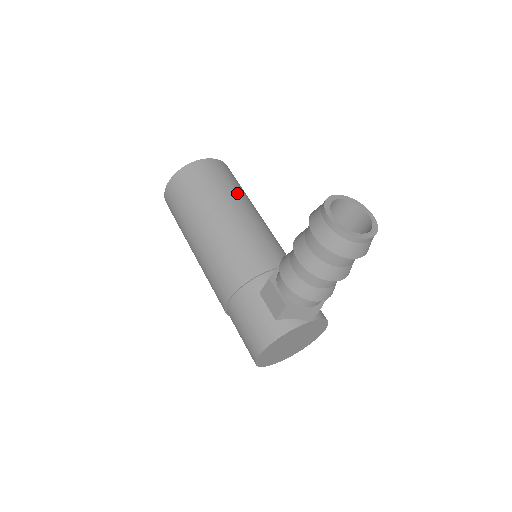
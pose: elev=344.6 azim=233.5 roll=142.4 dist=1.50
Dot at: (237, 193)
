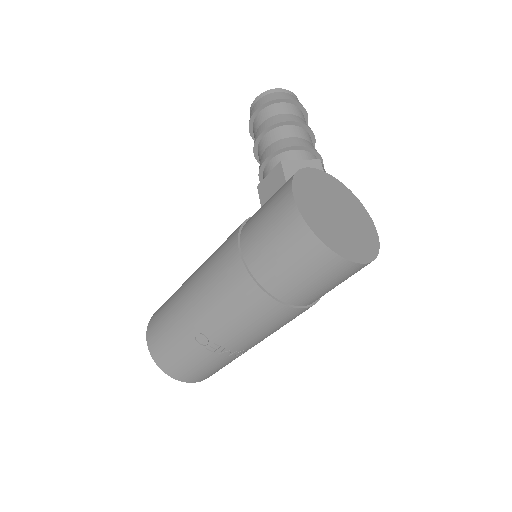
Dot at: occluded
